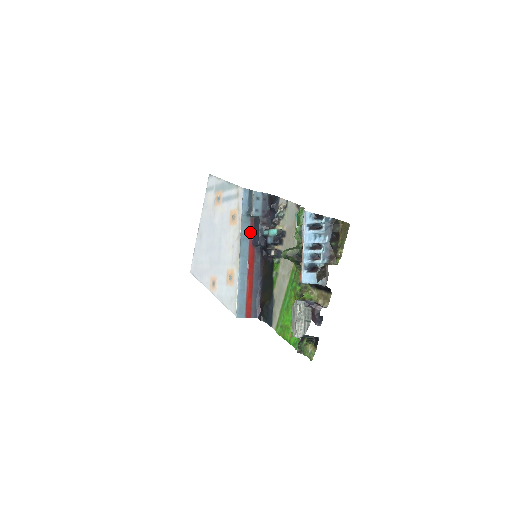
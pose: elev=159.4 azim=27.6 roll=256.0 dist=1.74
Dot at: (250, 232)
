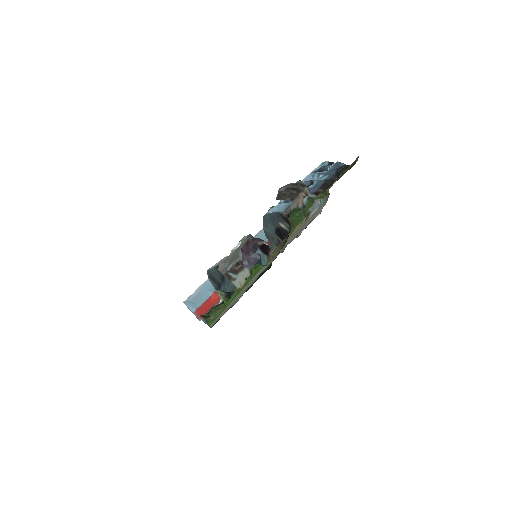
Dot at: occluded
